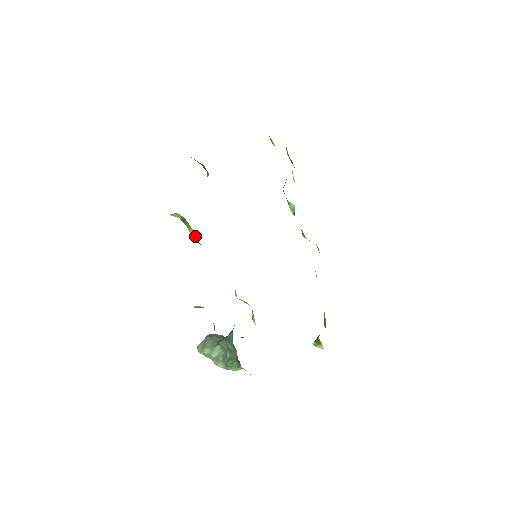
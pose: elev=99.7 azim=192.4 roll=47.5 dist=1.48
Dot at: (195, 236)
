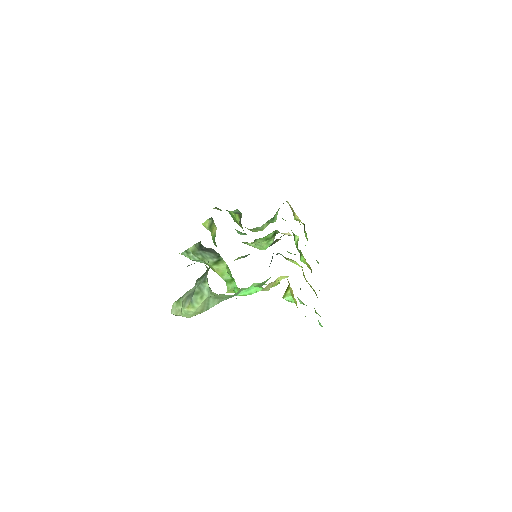
Dot at: (214, 235)
